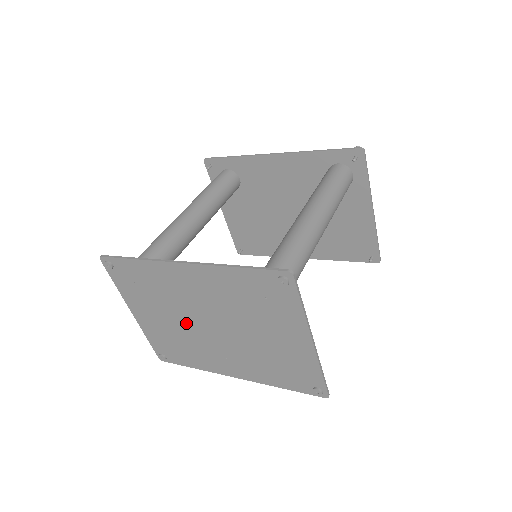
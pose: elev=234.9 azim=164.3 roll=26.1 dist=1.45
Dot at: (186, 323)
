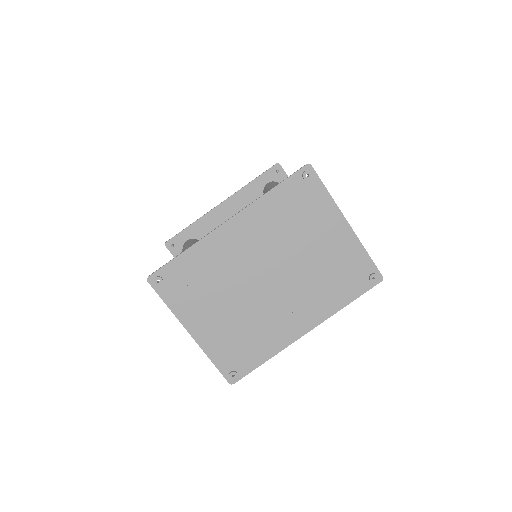
Dot at: (246, 297)
